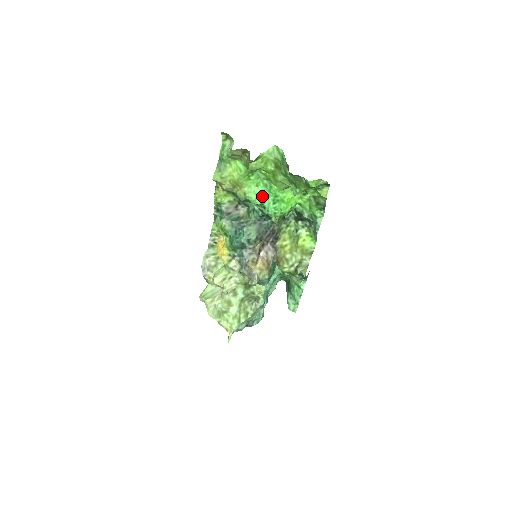
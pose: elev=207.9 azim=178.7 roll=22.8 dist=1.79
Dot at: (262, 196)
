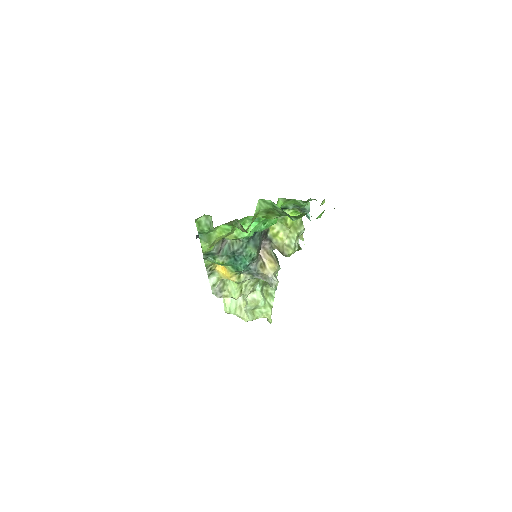
Dot at: (253, 229)
